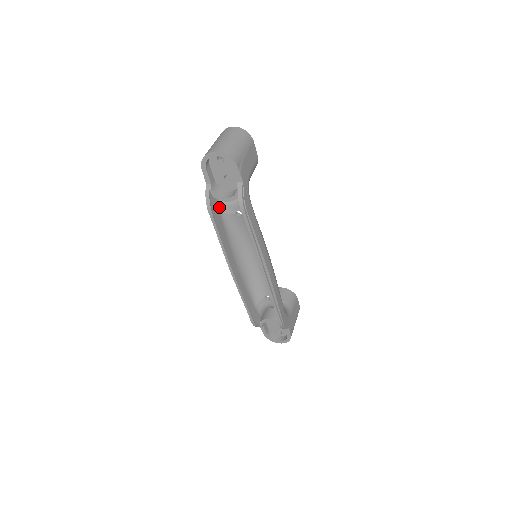
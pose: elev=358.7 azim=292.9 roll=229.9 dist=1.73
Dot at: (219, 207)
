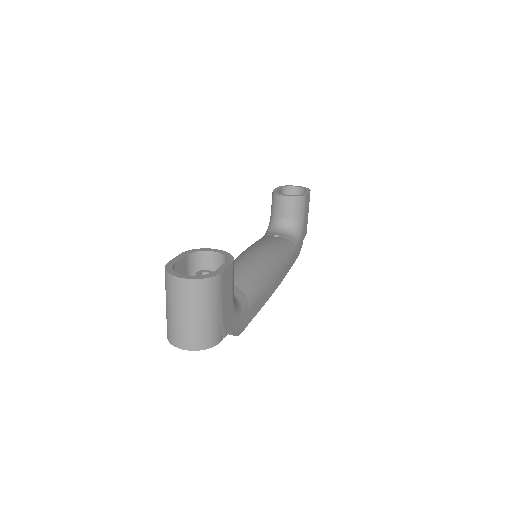
Dot at: occluded
